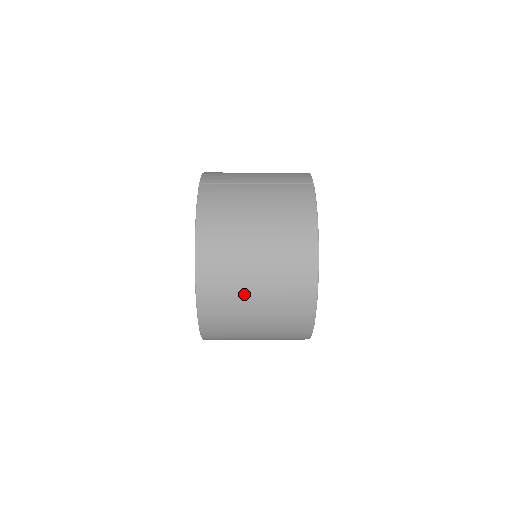
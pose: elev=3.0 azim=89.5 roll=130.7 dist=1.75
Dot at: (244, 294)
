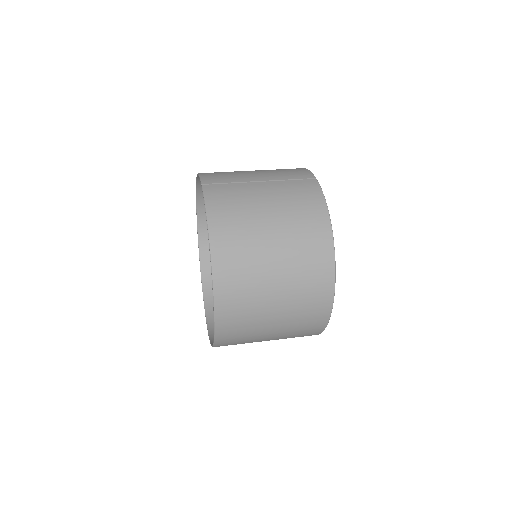
Dot at: (263, 296)
